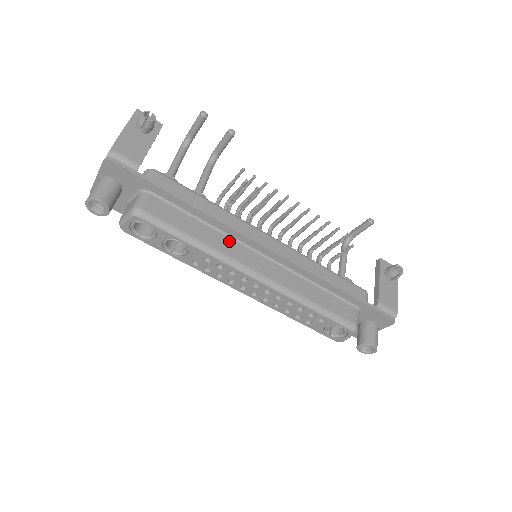
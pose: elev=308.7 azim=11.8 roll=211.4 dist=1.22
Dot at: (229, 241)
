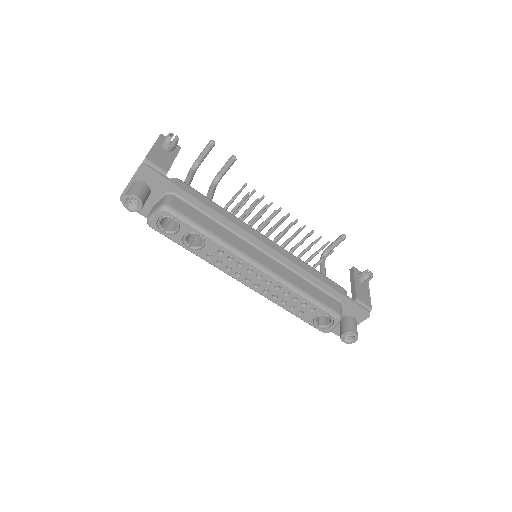
Dot at: (237, 238)
